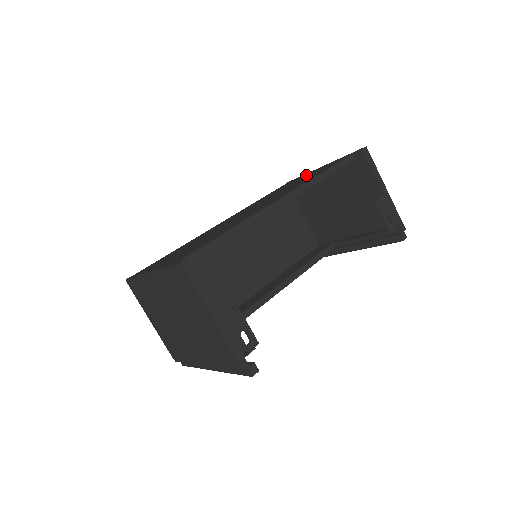
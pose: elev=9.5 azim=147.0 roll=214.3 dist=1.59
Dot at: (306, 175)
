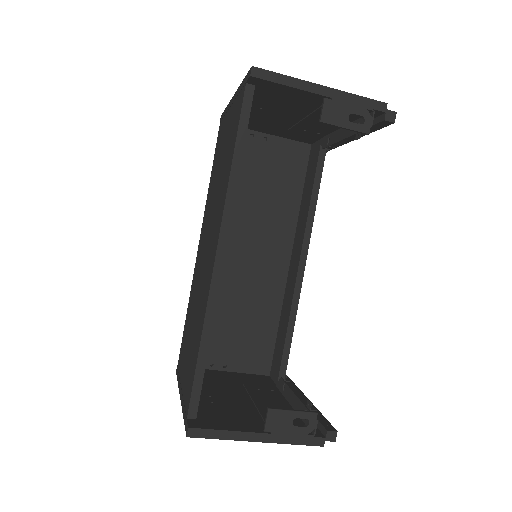
Dot at: (226, 124)
